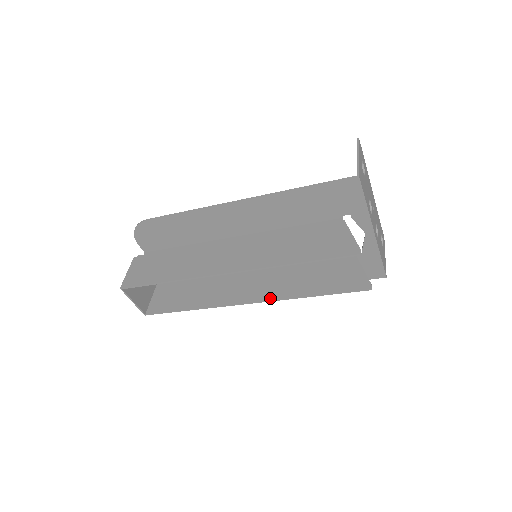
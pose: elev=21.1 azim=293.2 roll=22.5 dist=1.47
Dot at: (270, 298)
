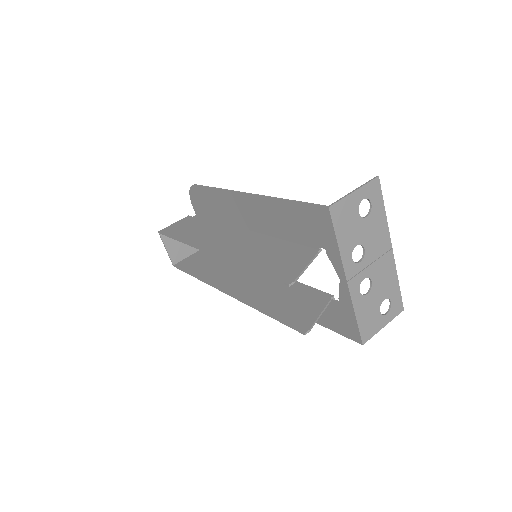
Dot at: (240, 297)
